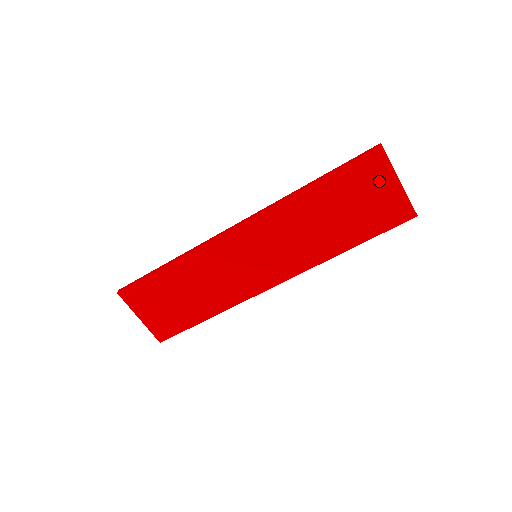
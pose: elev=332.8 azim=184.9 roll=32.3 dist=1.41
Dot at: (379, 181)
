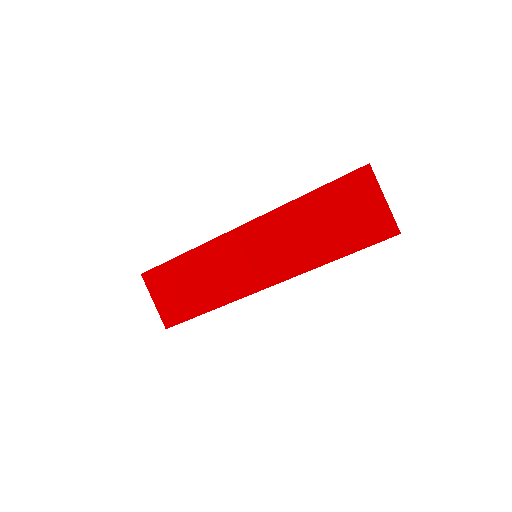
Dot at: (366, 196)
